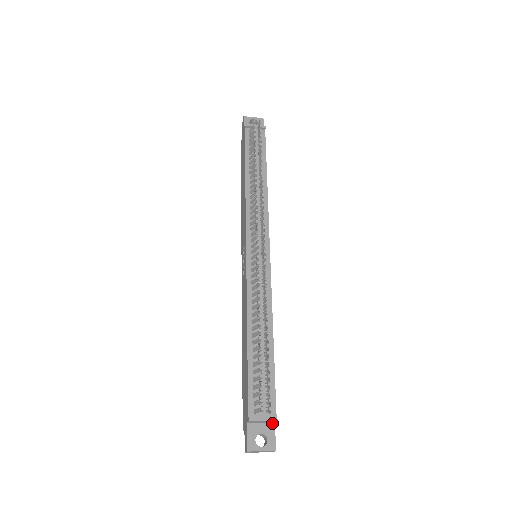
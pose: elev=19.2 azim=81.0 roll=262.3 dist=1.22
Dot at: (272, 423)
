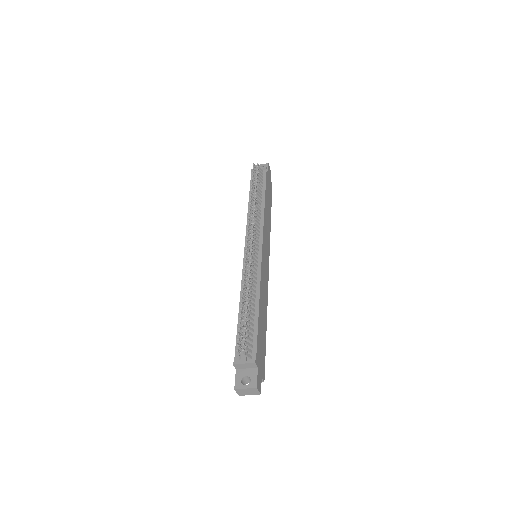
Dot at: (255, 368)
